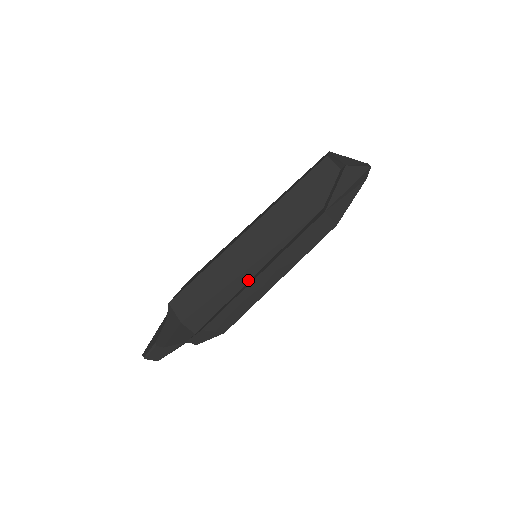
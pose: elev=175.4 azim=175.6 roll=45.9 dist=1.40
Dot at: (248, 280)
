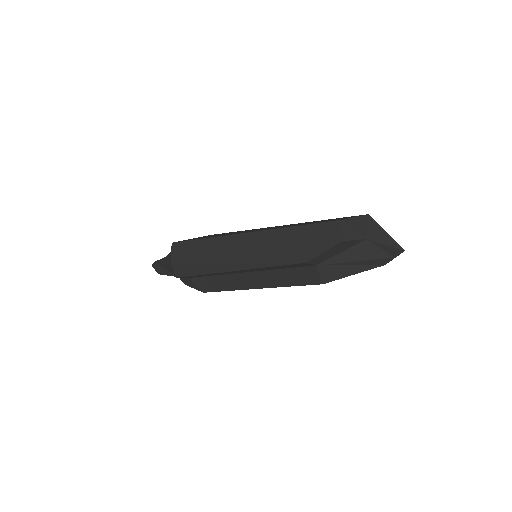
Dot at: (225, 271)
